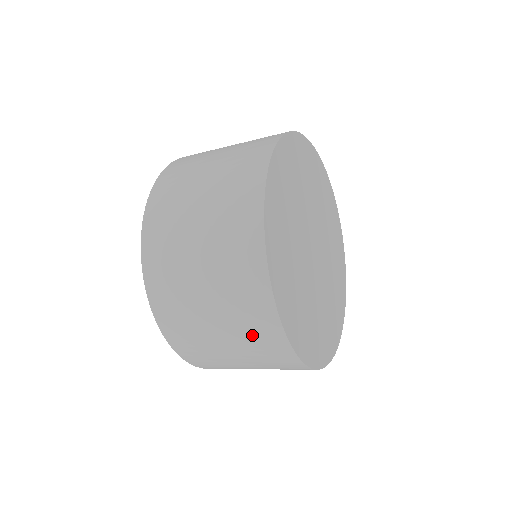
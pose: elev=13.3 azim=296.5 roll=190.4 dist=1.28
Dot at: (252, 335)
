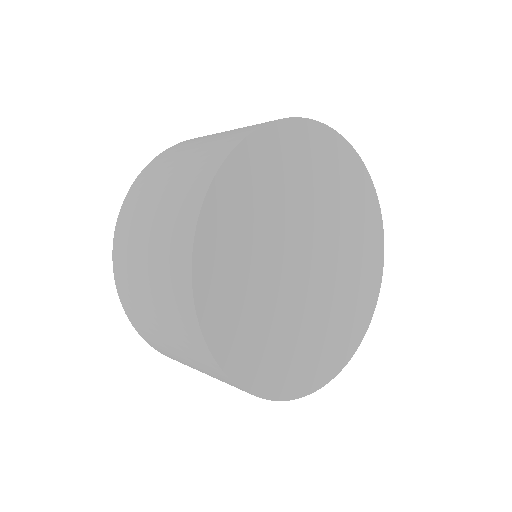
Dot at: (168, 257)
